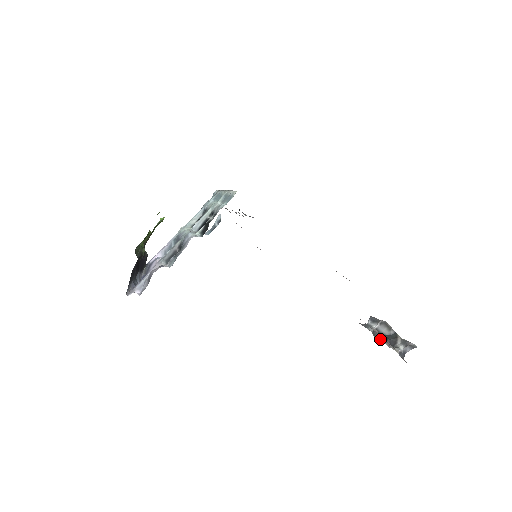
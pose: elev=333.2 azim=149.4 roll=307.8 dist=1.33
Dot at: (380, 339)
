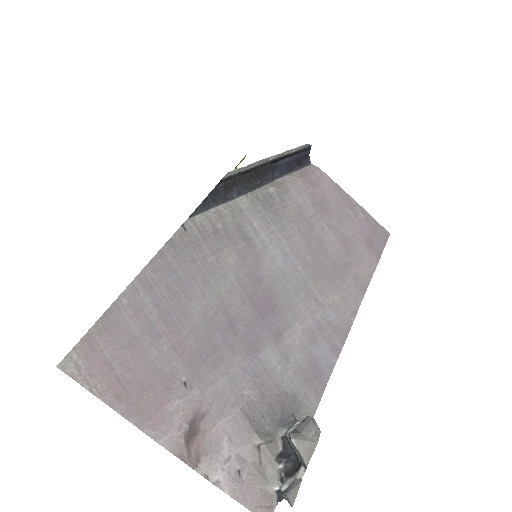
Dot at: (283, 453)
